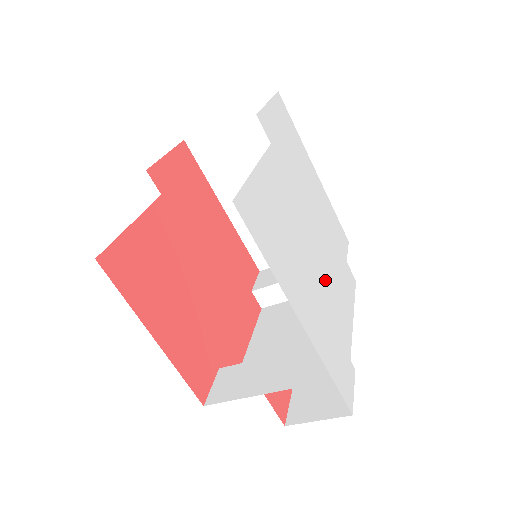
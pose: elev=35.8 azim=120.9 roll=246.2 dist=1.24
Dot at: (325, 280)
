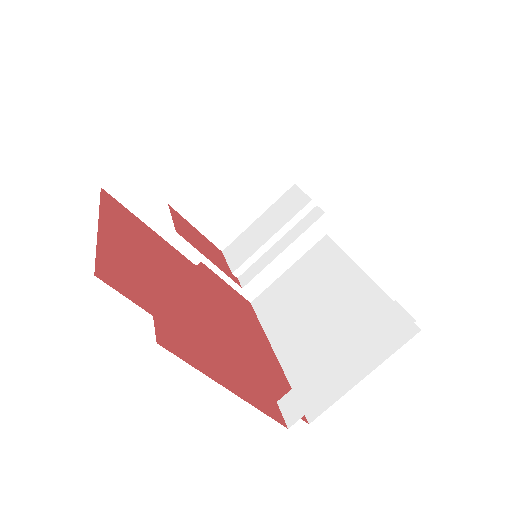
Dot at: occluded
